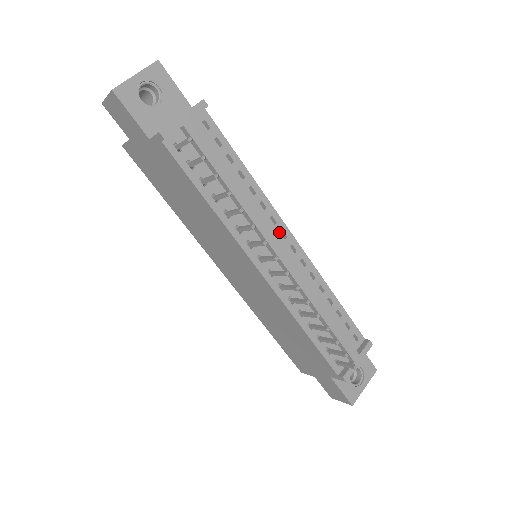
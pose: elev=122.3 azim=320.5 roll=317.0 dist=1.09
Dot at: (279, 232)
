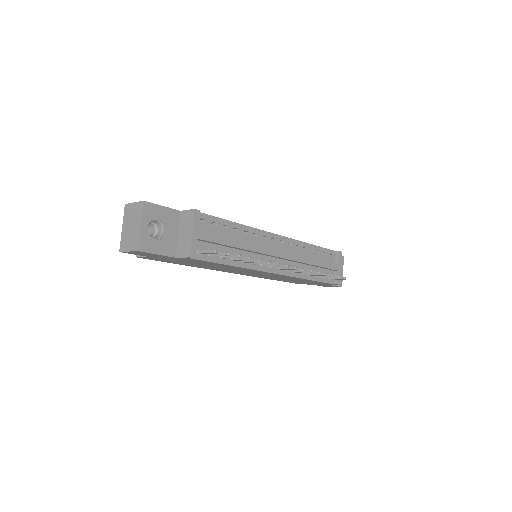
Dot at: (270, 241)
